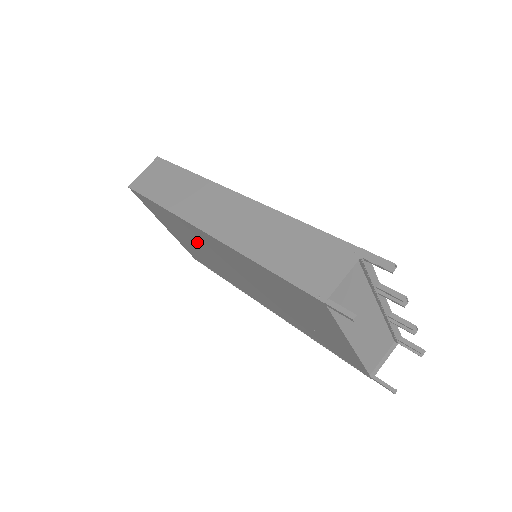
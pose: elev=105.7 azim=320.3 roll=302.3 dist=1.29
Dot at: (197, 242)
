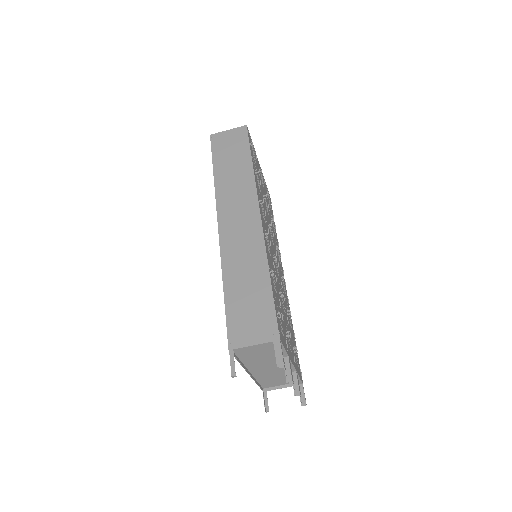
Dot at: occluded
